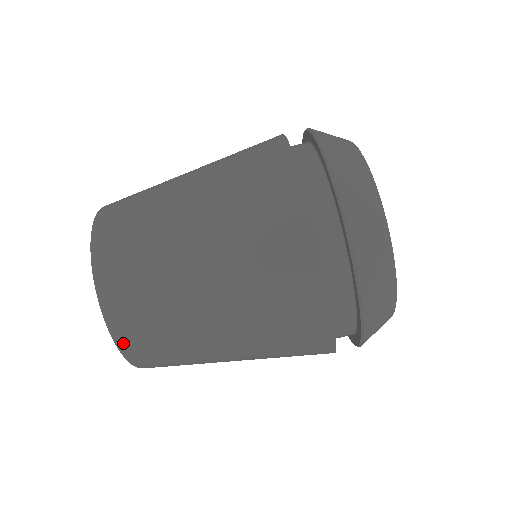
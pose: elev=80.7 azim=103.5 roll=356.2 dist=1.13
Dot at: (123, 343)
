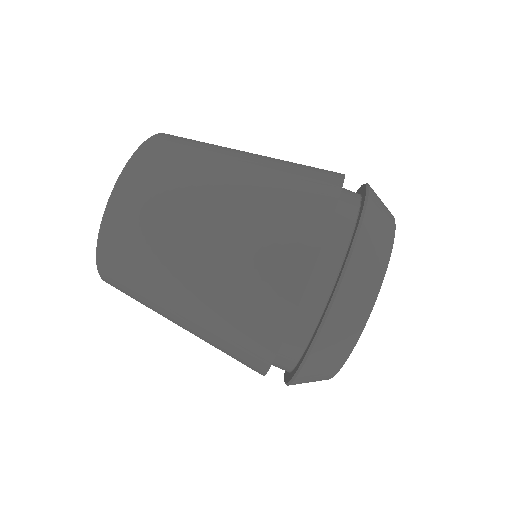
Dot at: (103, 256)
